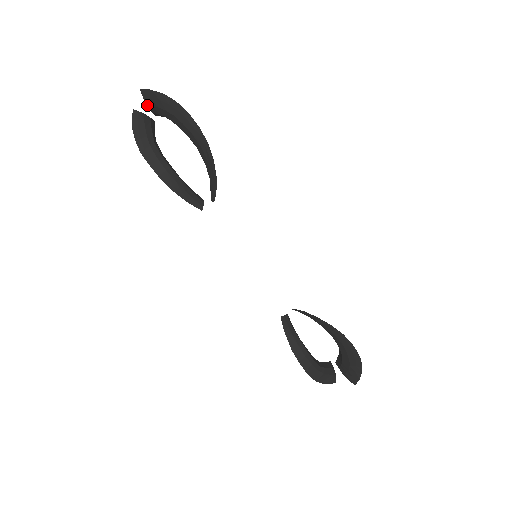
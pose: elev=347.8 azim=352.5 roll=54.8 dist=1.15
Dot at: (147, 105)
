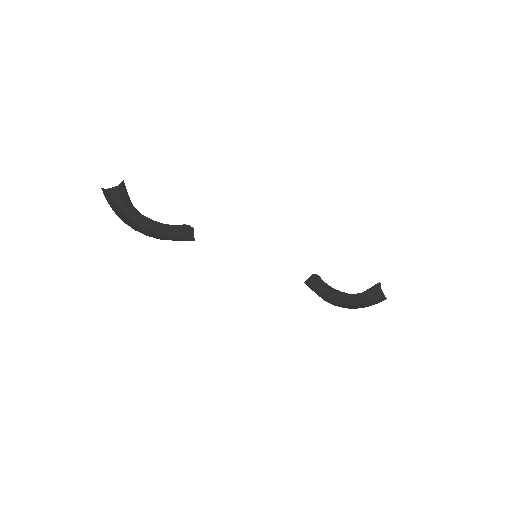
Dot at: occluded
